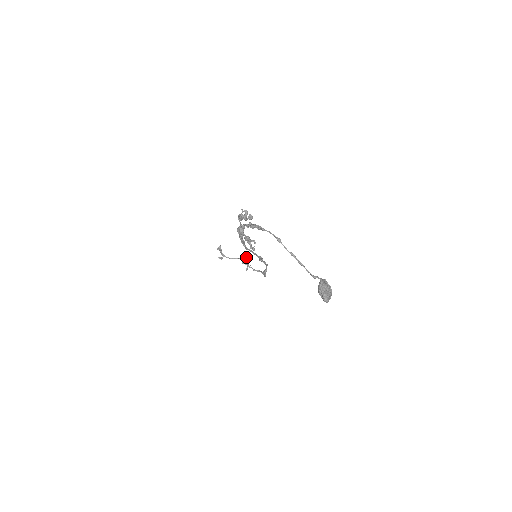
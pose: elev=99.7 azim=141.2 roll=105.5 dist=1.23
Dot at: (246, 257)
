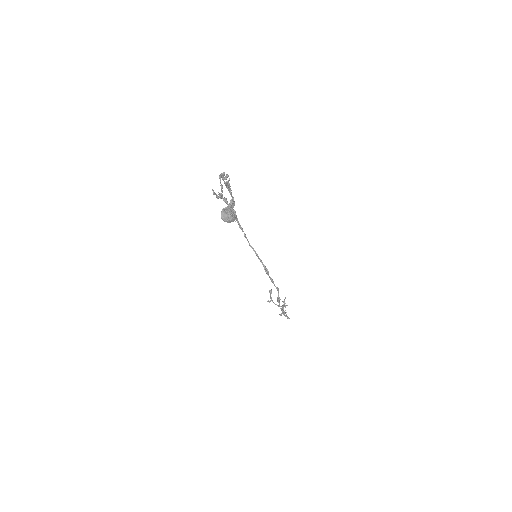
Dot at: (283, 301)
